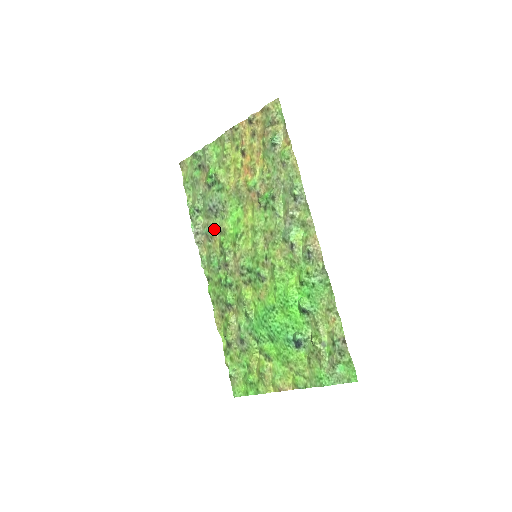
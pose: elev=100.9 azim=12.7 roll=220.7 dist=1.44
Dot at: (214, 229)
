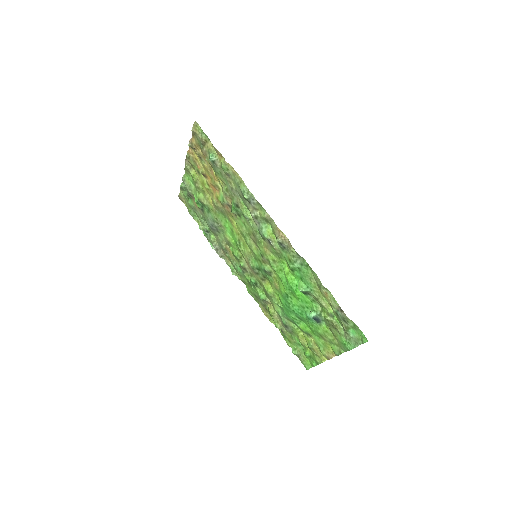
Dot at: (223, 243)
